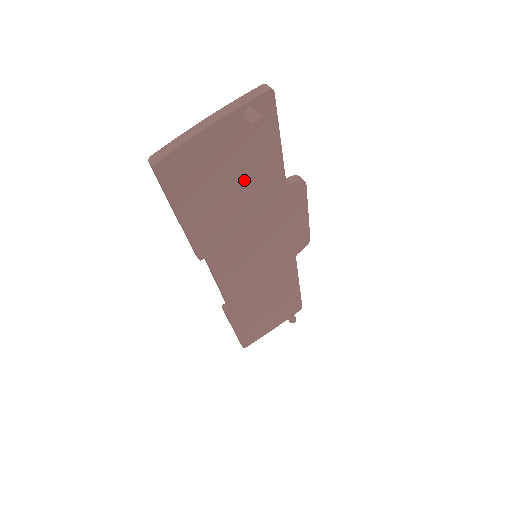
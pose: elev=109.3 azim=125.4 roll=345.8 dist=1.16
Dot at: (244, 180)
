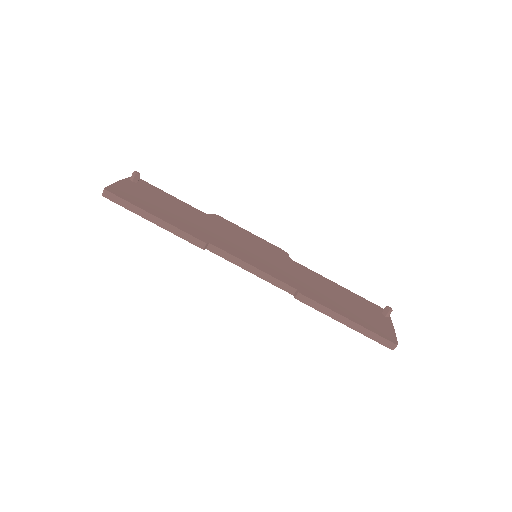
Dot at: (172, 206)
